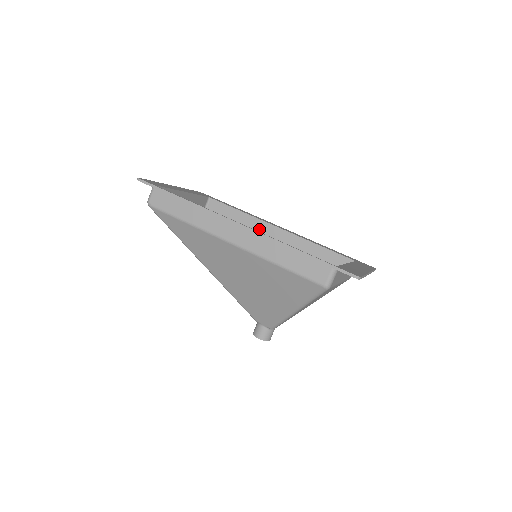
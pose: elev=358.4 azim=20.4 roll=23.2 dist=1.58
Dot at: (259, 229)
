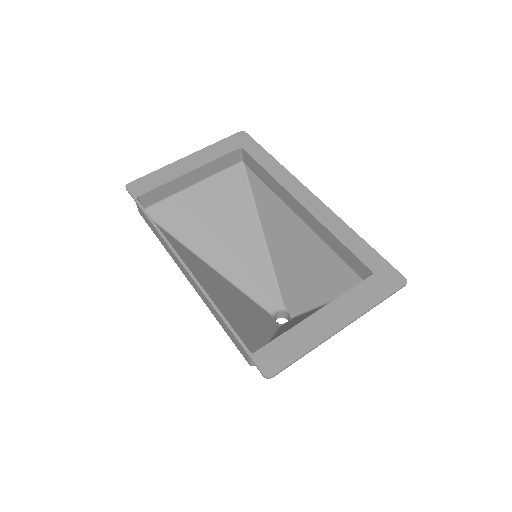
Dot at: (285, 198)
